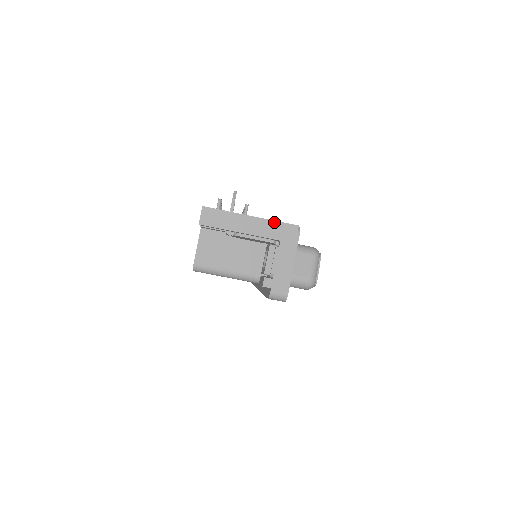
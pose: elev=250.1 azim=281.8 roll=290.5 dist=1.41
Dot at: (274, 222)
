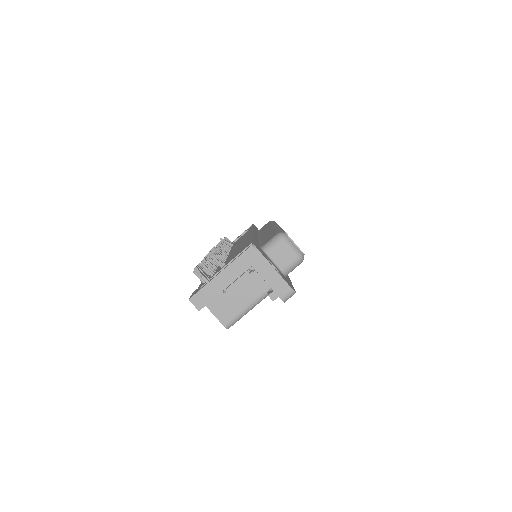
Dot at: (236, 260)
